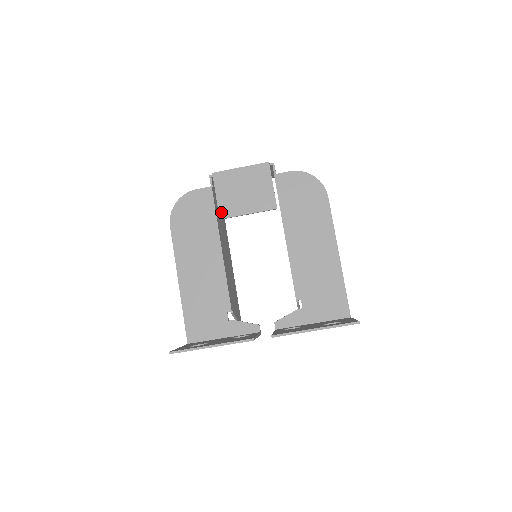
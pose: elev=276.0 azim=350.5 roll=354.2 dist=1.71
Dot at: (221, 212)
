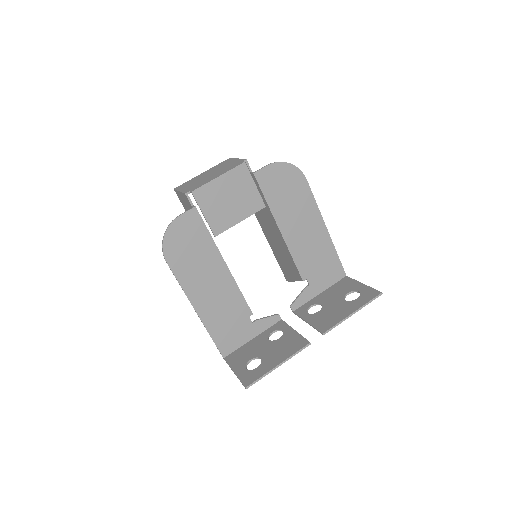
Dot at: (214, 229)
